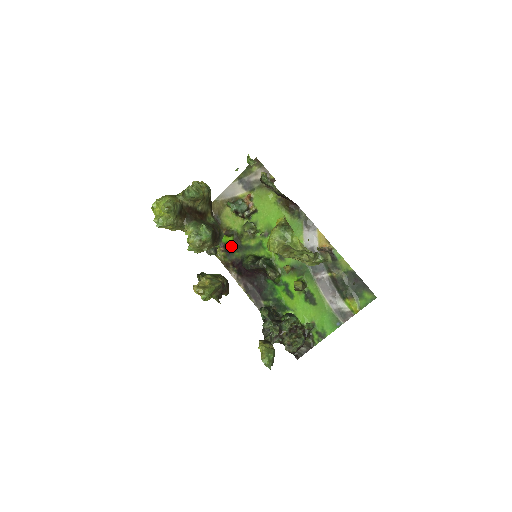
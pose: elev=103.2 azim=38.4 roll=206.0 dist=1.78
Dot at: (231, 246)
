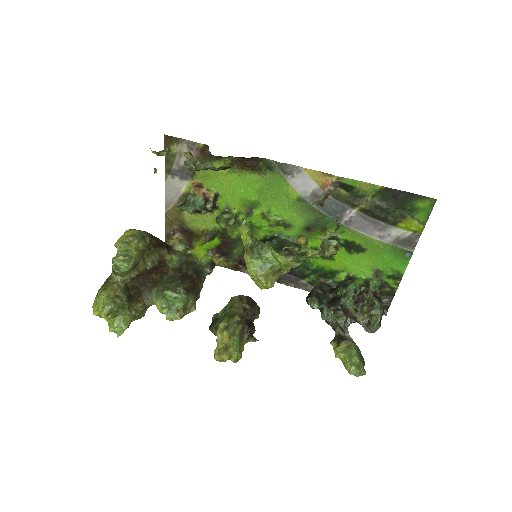
Dot at: (223, 247)
